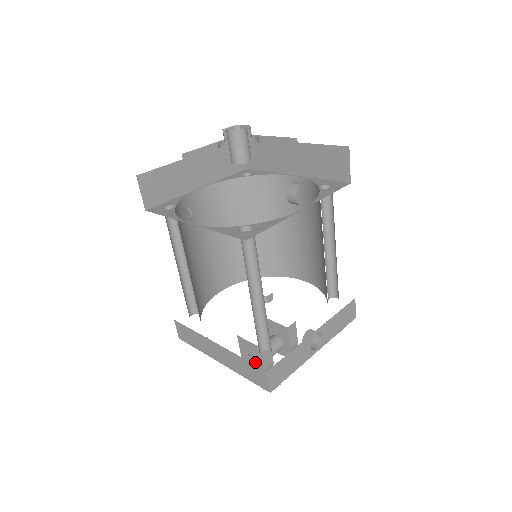
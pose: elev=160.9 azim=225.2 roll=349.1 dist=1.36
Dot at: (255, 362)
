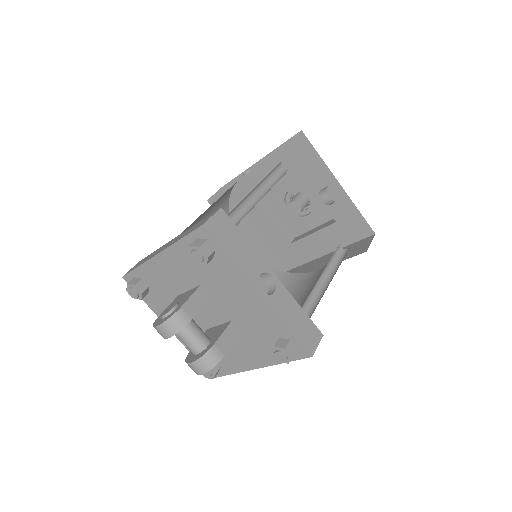
Dot at: (176, 303)
